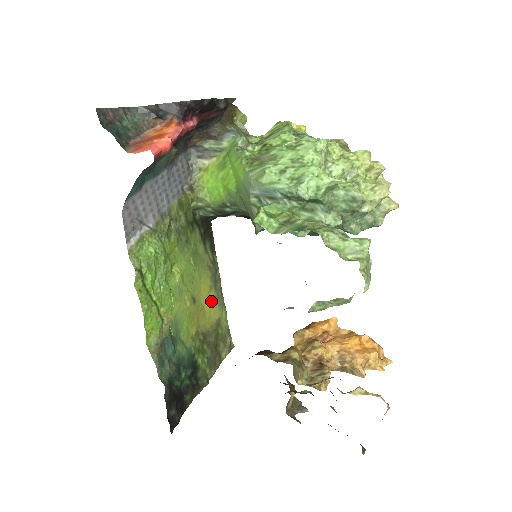
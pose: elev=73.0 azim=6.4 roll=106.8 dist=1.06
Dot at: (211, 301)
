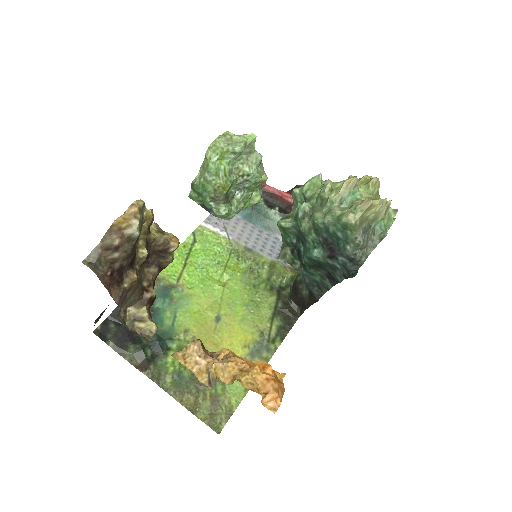
Dot at: (236, 353)
